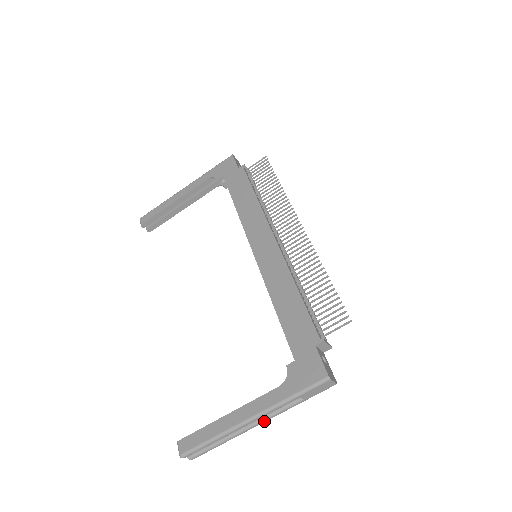
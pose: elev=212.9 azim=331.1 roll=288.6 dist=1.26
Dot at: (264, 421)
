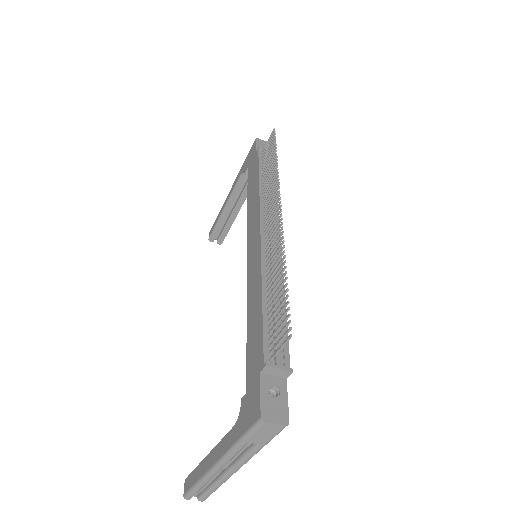
Dot at: (238, 467)
